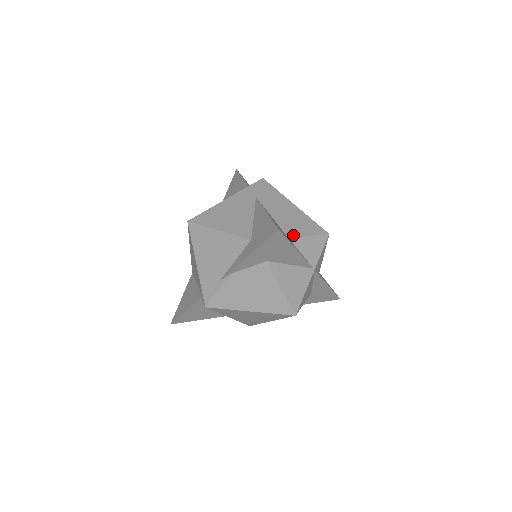
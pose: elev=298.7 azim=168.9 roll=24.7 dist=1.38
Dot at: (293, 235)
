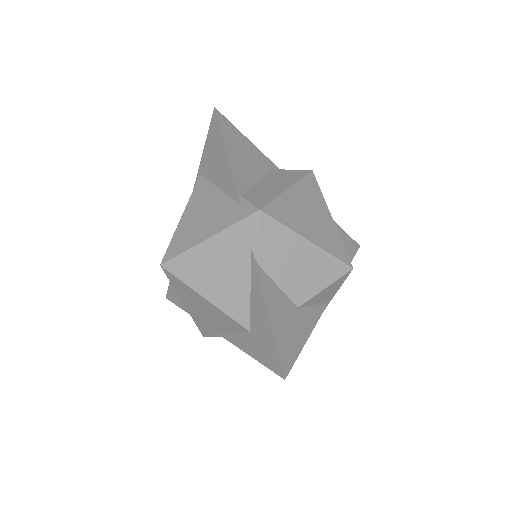
Dot at: (304, 299)
